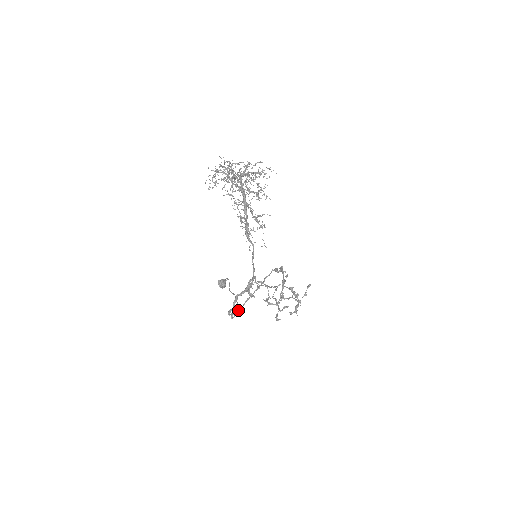
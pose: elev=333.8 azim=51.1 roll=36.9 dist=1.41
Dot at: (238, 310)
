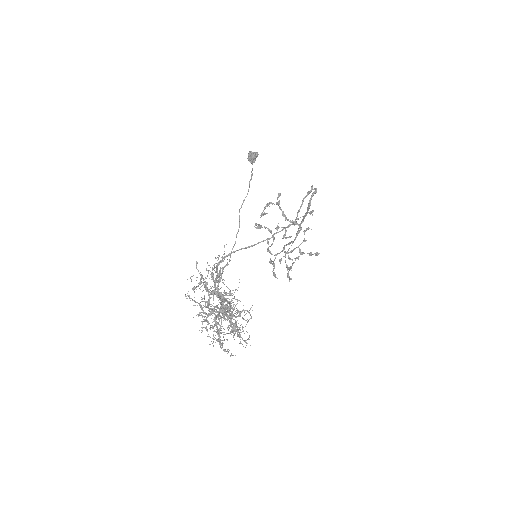
Dot at: occluded
